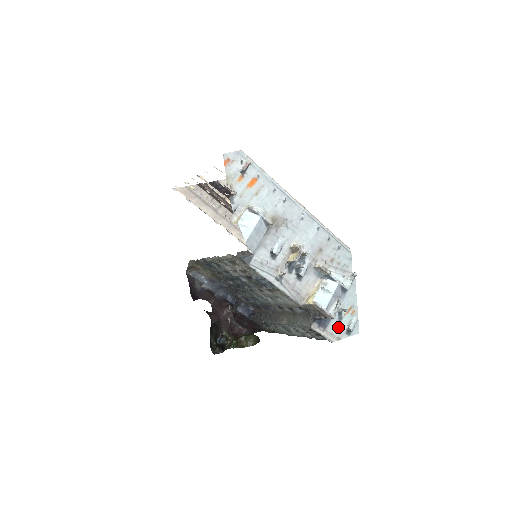
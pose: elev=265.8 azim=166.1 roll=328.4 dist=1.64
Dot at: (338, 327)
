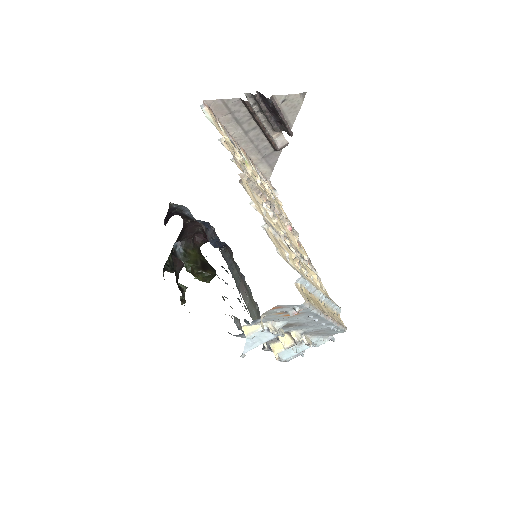
Dot at: occluded
